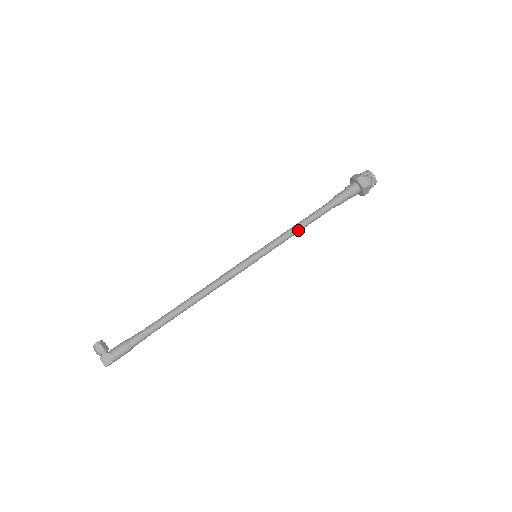
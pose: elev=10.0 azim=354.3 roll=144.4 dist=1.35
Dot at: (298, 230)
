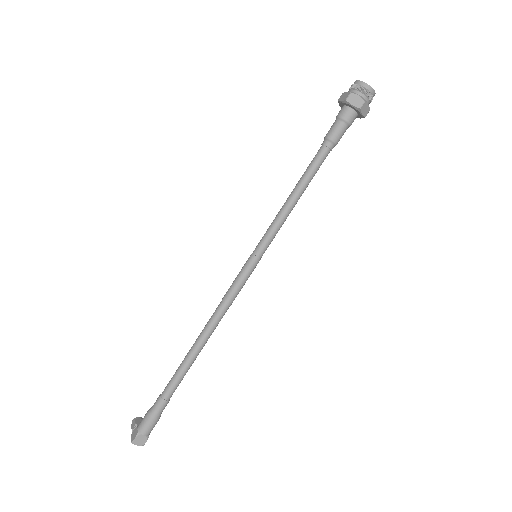
Dot at: (290, 199)
